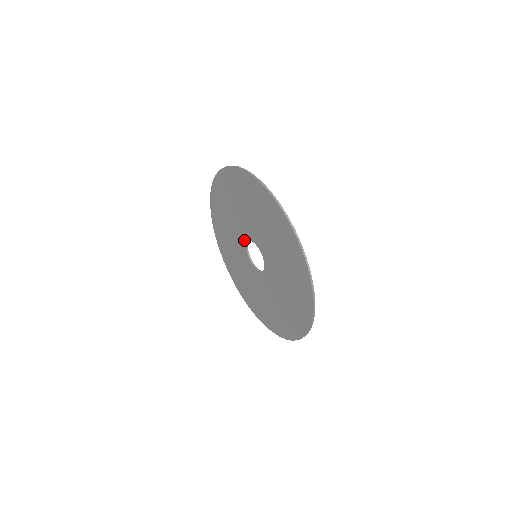
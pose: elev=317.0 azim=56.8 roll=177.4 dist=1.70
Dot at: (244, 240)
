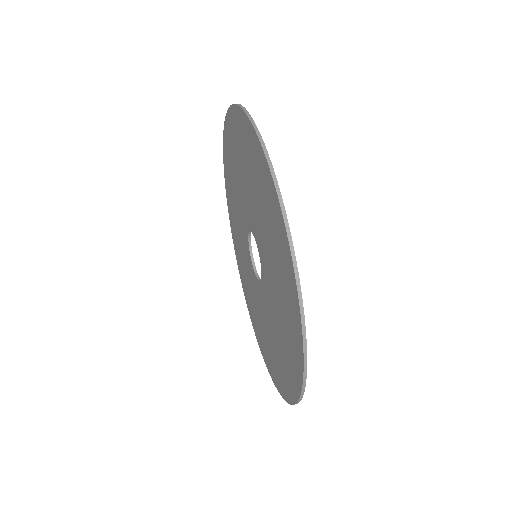
Dot at: (246, 235)
